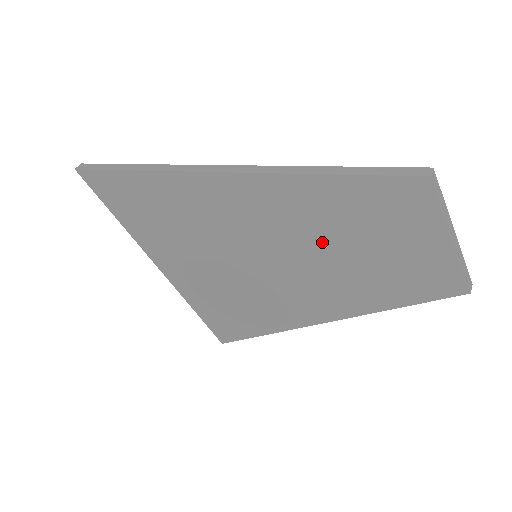
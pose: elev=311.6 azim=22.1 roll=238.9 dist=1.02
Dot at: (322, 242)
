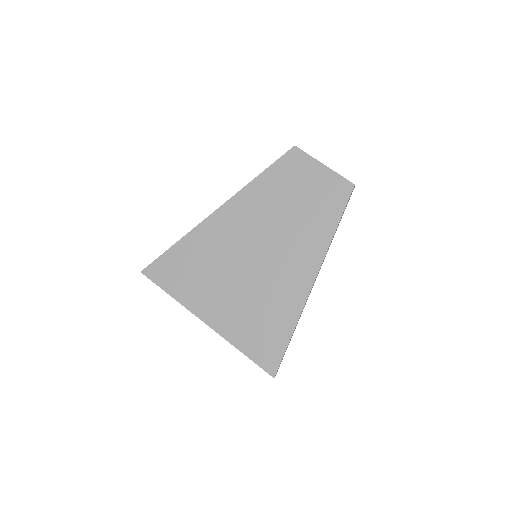
Dot at: (279, 212)
